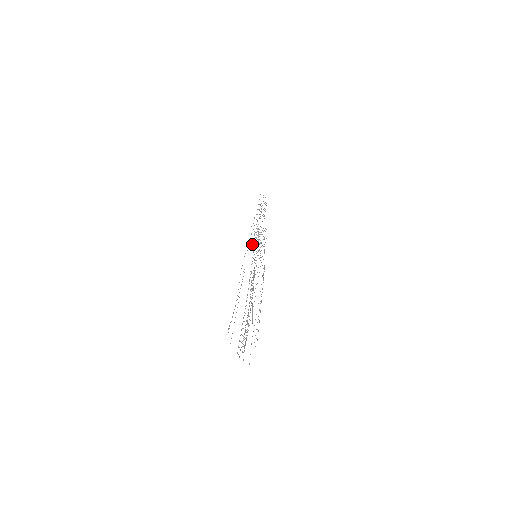
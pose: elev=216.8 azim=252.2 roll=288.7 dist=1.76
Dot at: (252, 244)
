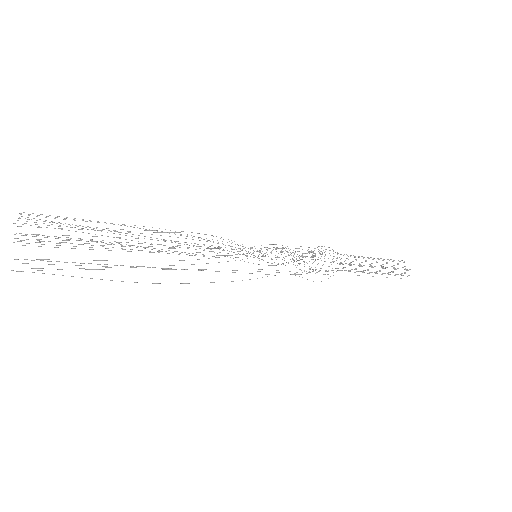
Dot at: occluded
